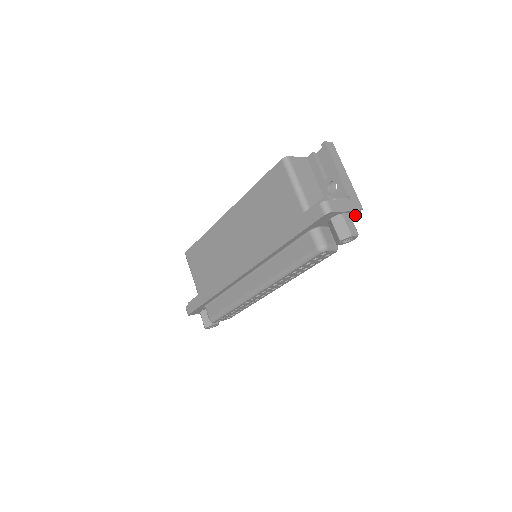
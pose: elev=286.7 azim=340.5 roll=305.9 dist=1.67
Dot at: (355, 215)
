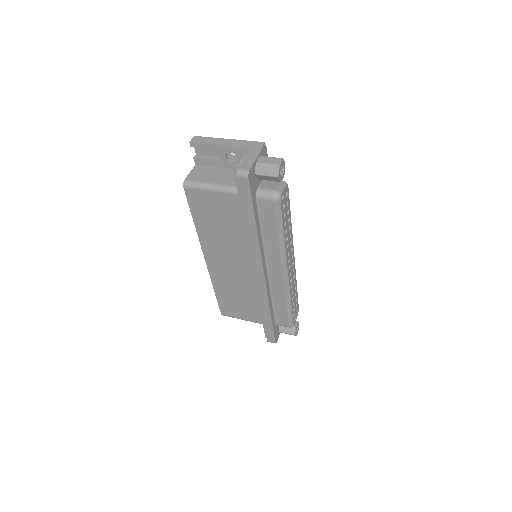
Dot at: (266, 152)
